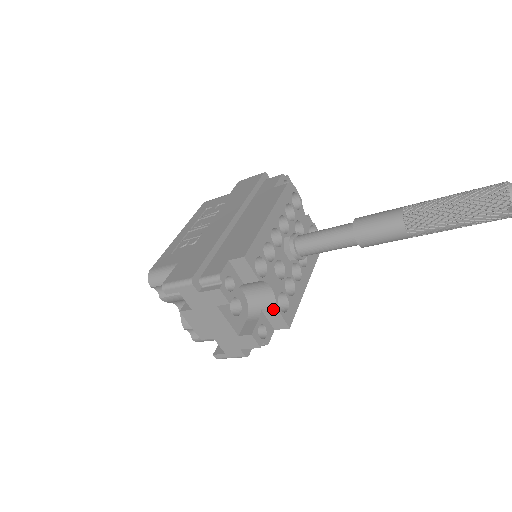
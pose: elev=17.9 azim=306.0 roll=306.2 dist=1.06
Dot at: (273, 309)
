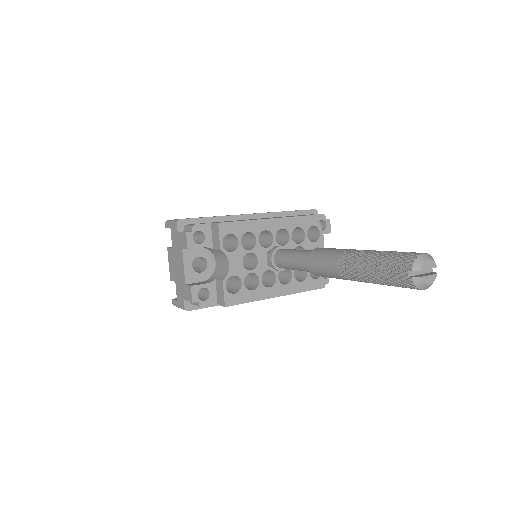
Dot at: (221, 282)
